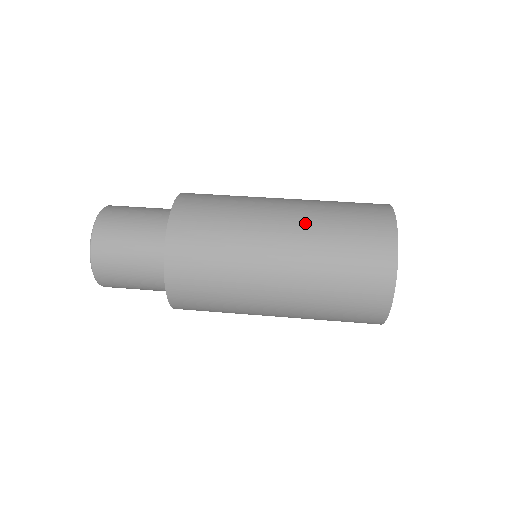
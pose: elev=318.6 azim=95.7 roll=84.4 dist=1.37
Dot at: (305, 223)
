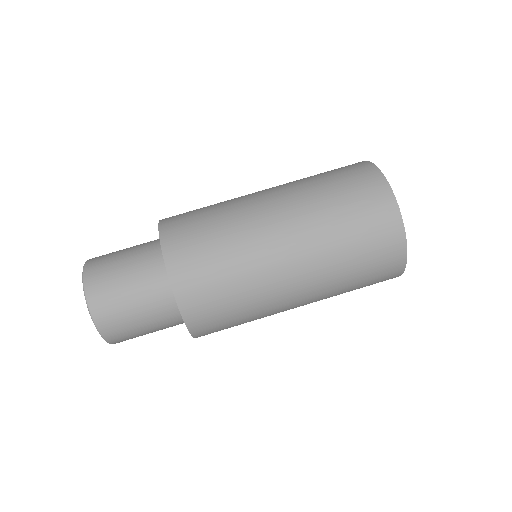
Dot at: (318, 271)
